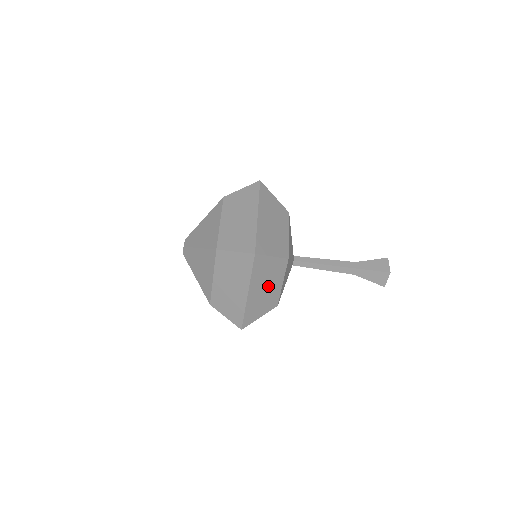
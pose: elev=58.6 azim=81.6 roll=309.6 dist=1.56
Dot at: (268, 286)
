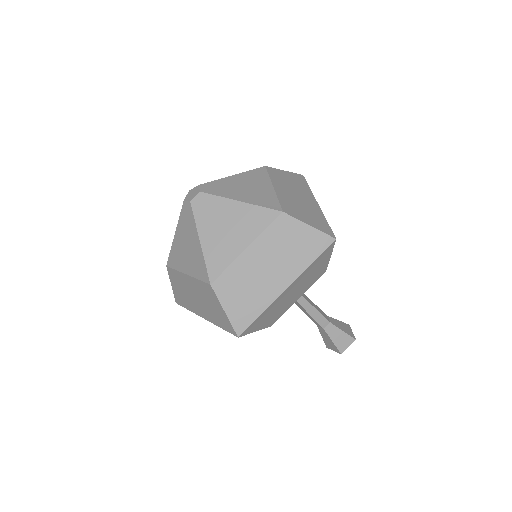
Dot at: (295, 292)
